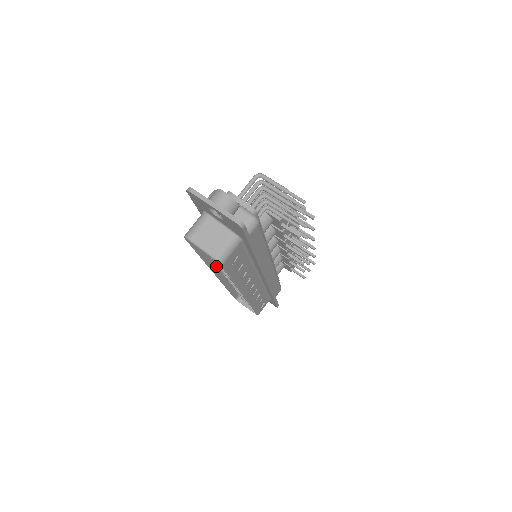
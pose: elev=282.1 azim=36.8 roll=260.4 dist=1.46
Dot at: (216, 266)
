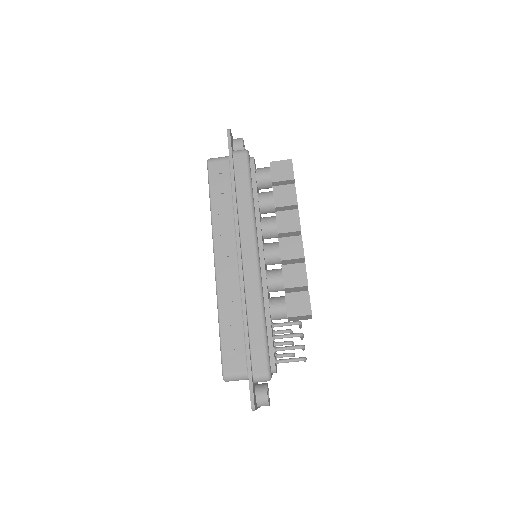
Dot at: (222, 276)
